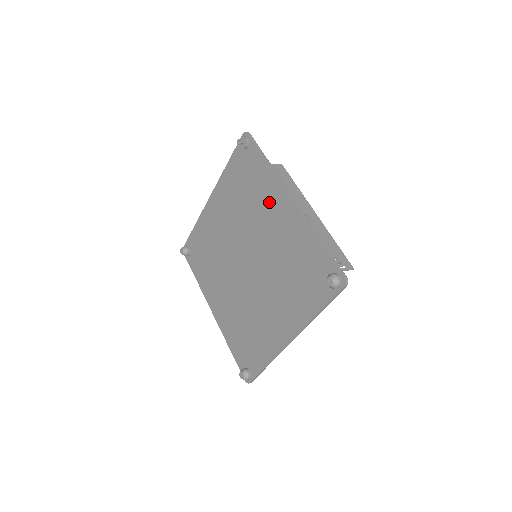
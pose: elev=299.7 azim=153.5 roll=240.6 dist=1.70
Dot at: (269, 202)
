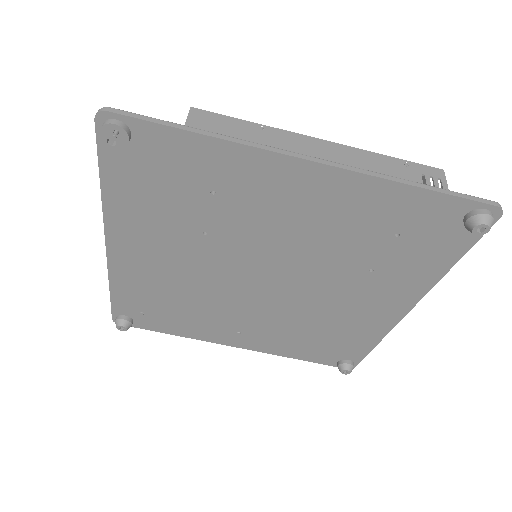
Dot at: (258, 191)
